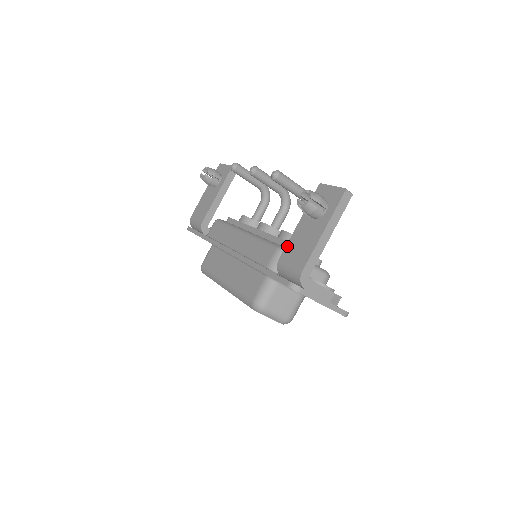
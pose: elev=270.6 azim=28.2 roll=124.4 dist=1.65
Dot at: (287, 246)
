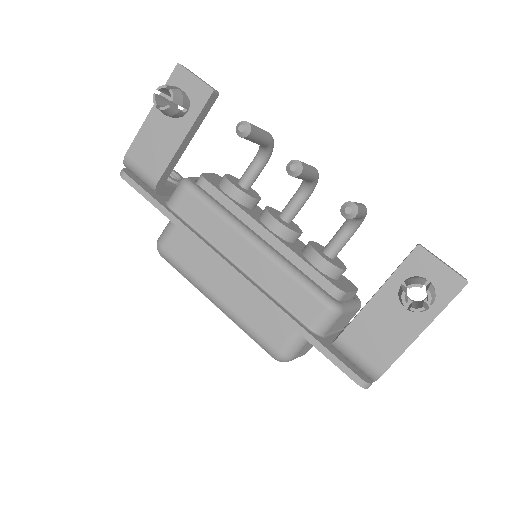
Dot at: (355, 323)
